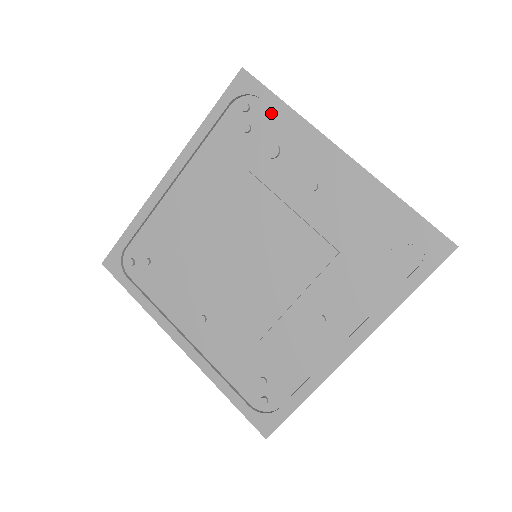
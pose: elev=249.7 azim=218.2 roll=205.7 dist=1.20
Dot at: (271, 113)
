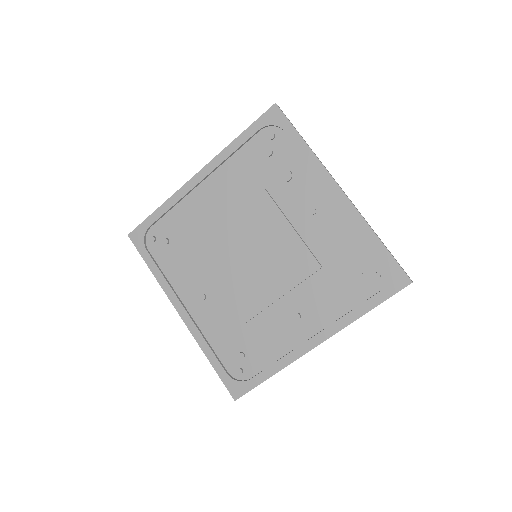
Dot at: (291, 145)
